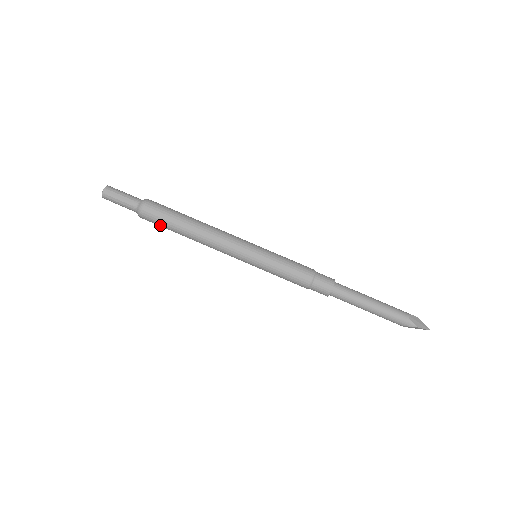
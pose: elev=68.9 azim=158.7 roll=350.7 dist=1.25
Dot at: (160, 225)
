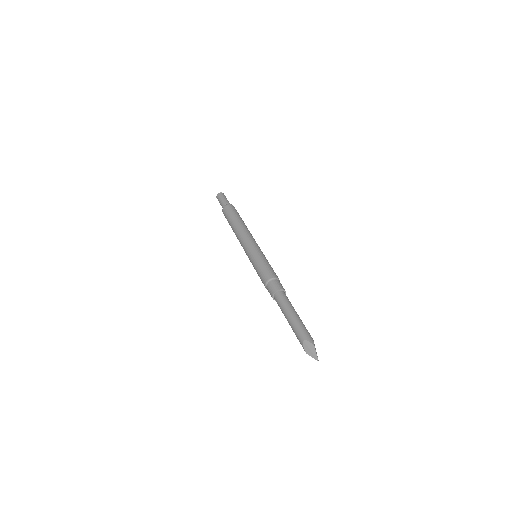
Dot at: occluded
